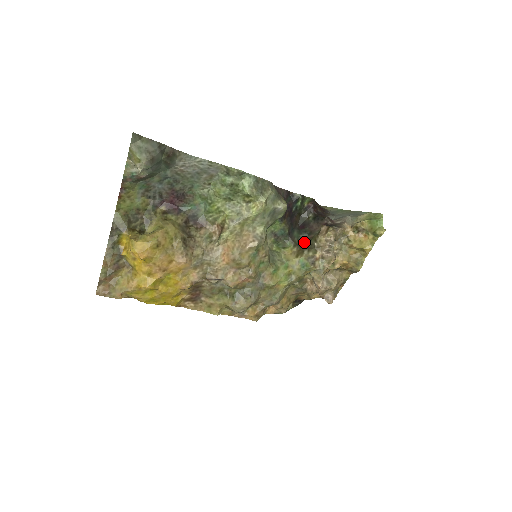
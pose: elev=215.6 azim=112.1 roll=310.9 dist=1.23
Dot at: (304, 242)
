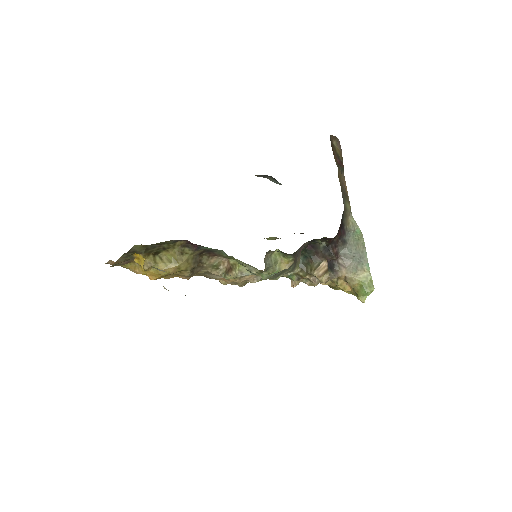
Dot at: (303, 259)
